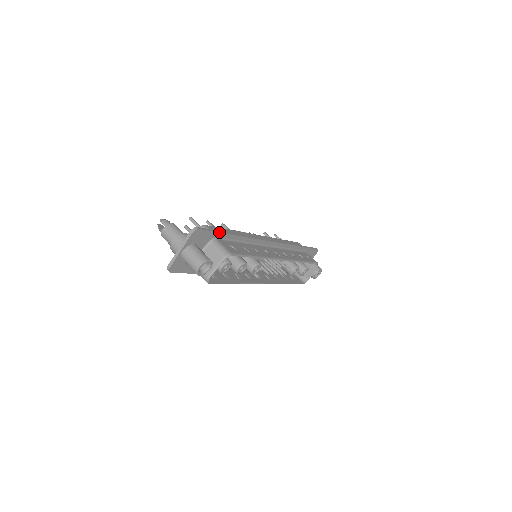
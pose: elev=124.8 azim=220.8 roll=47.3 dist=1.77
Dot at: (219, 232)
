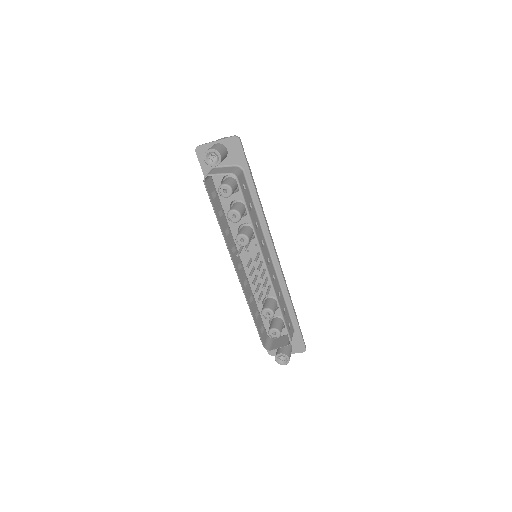
Dot at: (249, 168)
